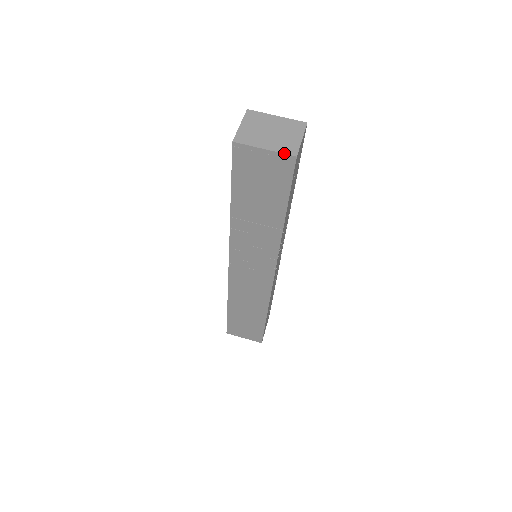
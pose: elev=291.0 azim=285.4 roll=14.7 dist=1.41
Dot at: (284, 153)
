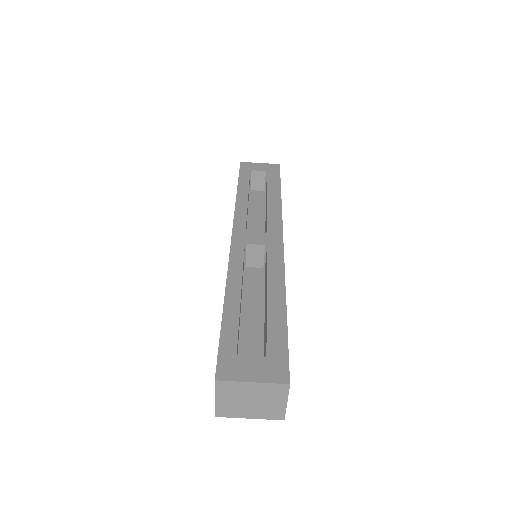
Dot at: occluded
